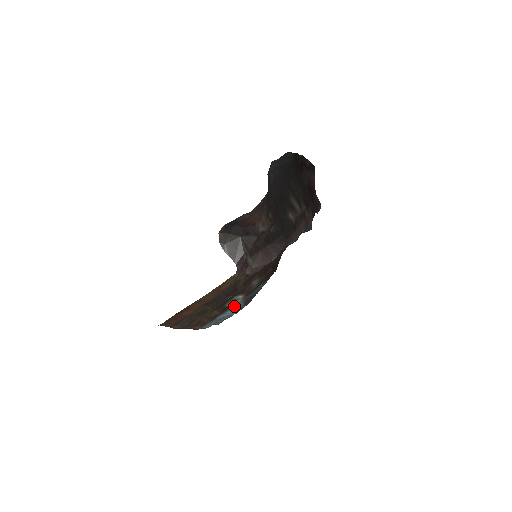
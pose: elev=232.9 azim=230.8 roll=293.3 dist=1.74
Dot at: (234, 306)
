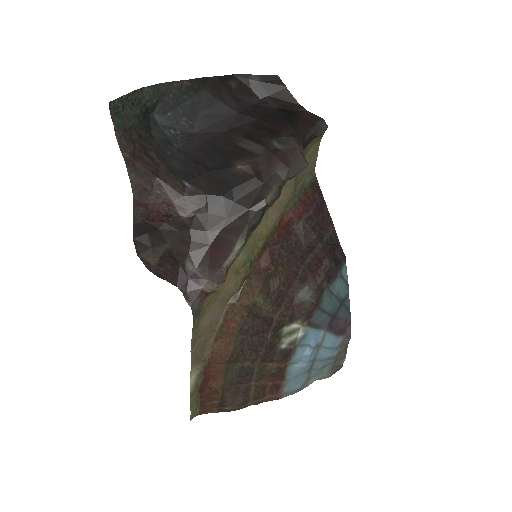
Dot at: (304, 343)
